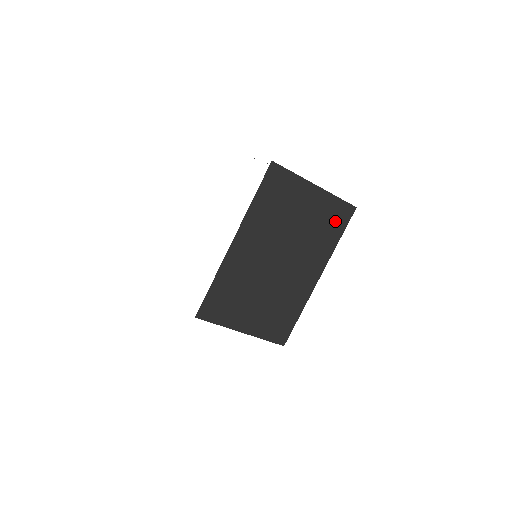
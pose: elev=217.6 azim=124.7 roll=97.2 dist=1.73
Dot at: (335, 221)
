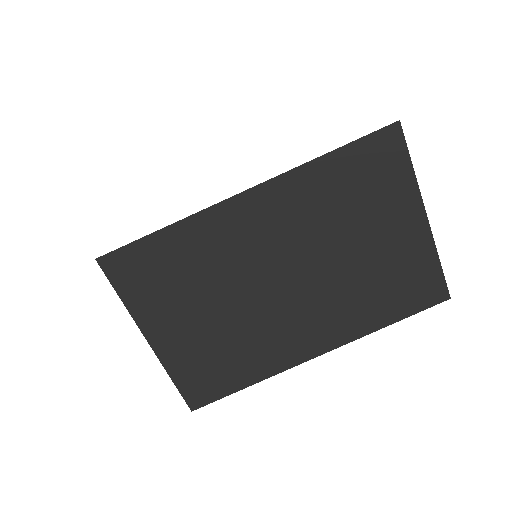
Dot at: (407, 292)
